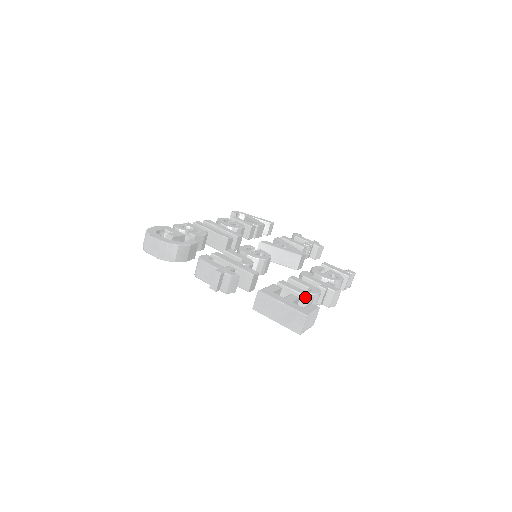
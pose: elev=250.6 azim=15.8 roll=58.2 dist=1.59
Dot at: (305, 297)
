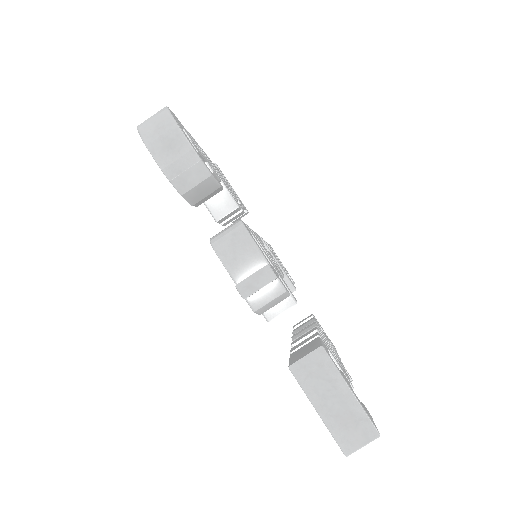
Dot at: occluded
